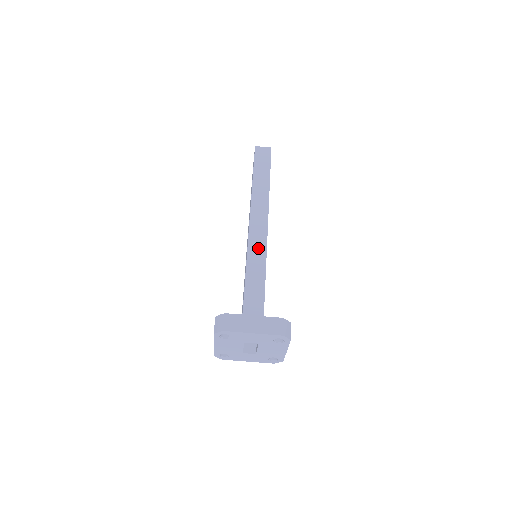
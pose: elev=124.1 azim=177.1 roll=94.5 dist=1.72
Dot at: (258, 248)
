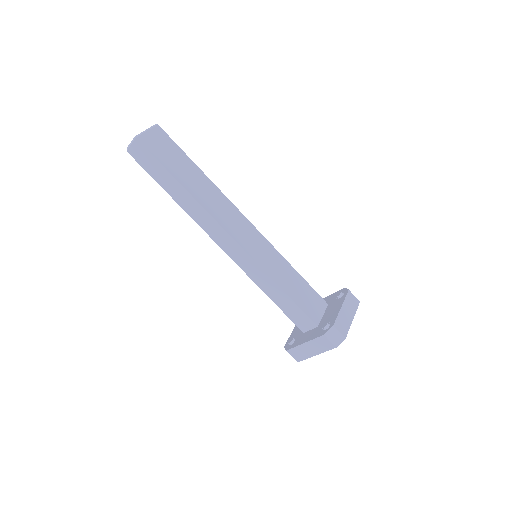
Dot at: (250, 267)
